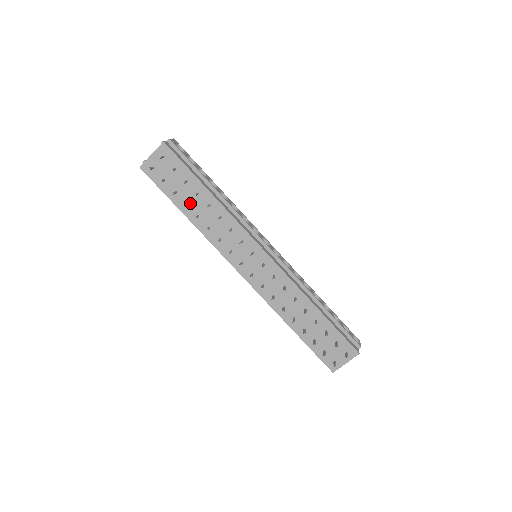
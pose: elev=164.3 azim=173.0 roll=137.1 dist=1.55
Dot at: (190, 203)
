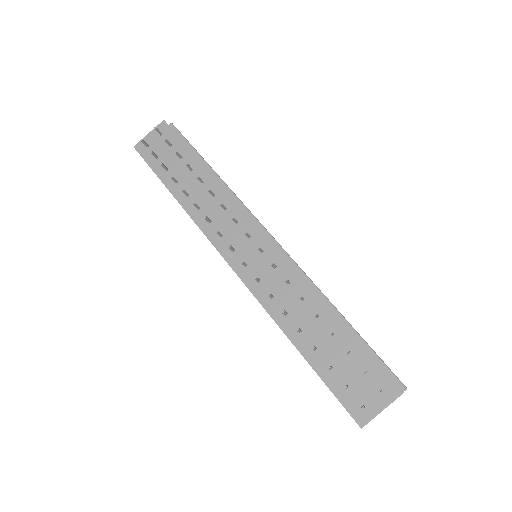
Dot at: (181, 181)
